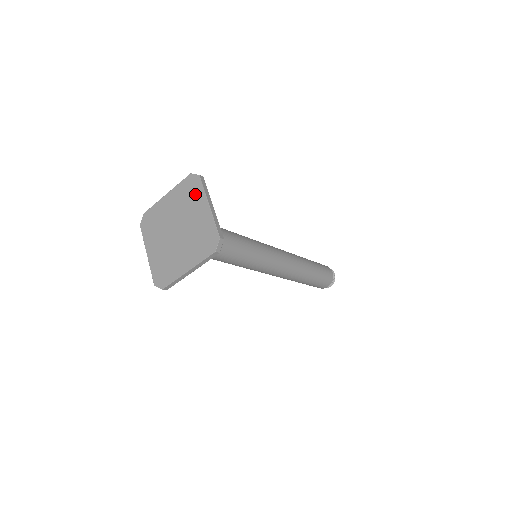
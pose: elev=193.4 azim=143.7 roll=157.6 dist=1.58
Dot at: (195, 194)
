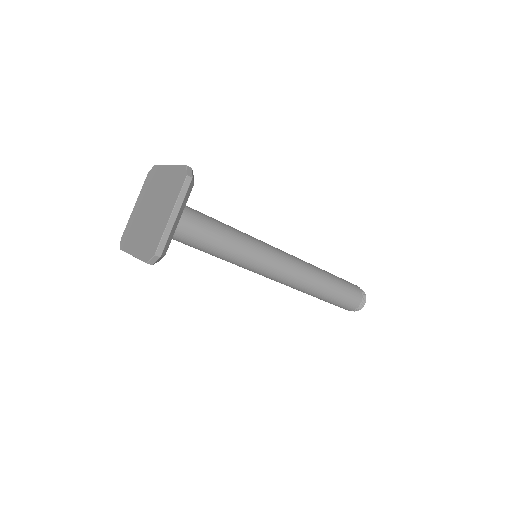
Dot at: (174, 191)
